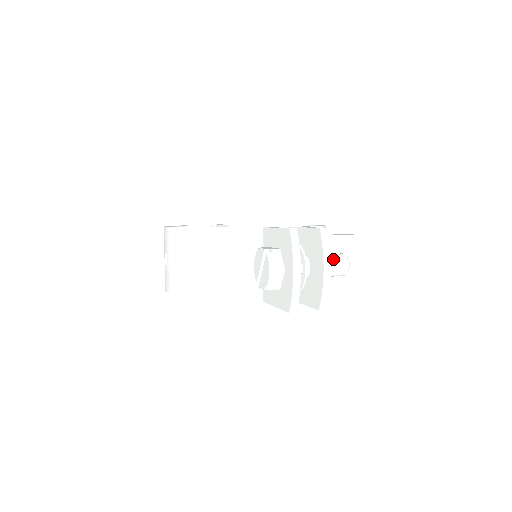
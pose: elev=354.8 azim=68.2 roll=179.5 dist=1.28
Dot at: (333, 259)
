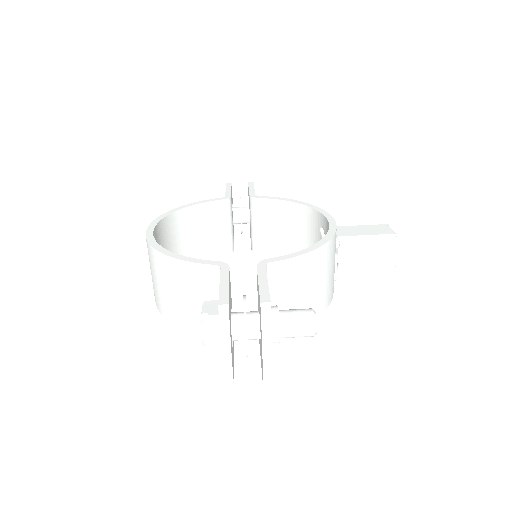
Dot at: (293, 322)
